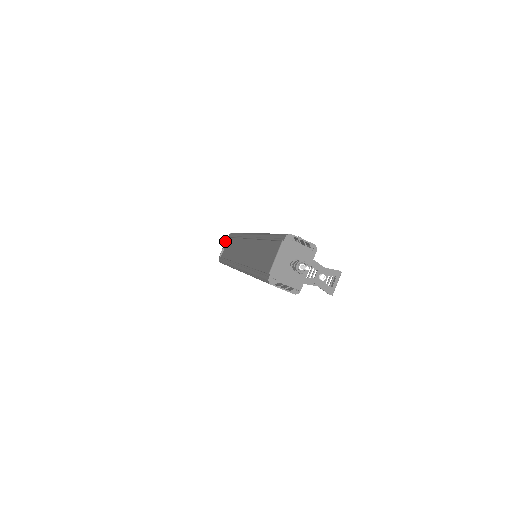
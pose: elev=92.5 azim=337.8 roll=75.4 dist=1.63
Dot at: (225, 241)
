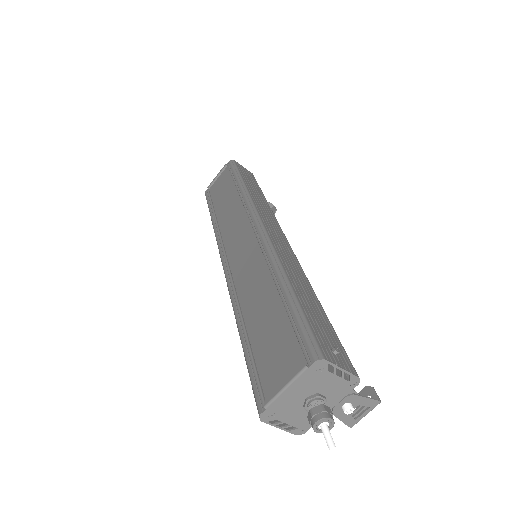
Dot at: (221, 170)
